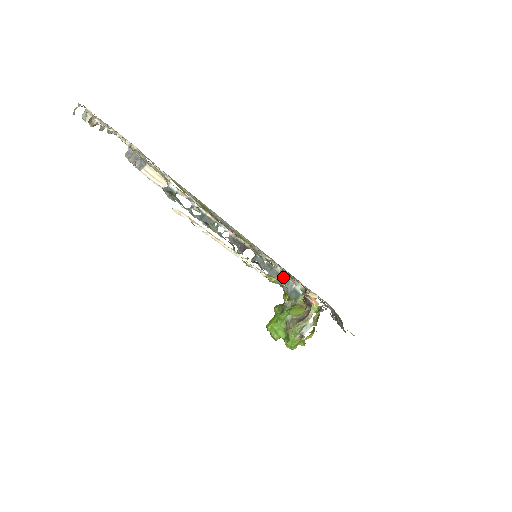
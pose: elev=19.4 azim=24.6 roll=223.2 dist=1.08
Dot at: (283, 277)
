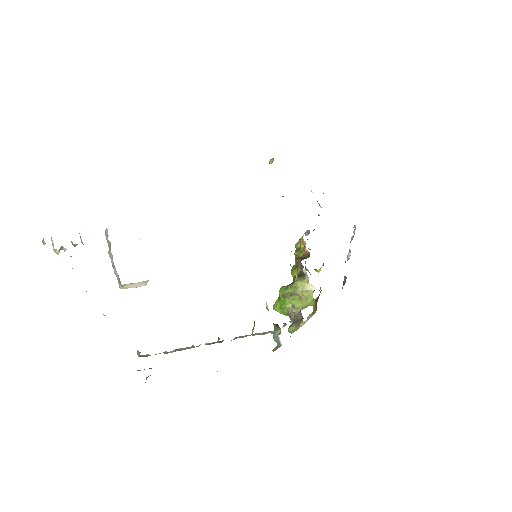
Dot at: (265, 332)
